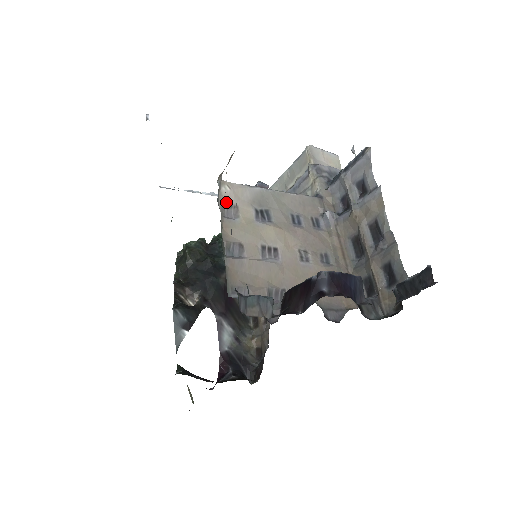
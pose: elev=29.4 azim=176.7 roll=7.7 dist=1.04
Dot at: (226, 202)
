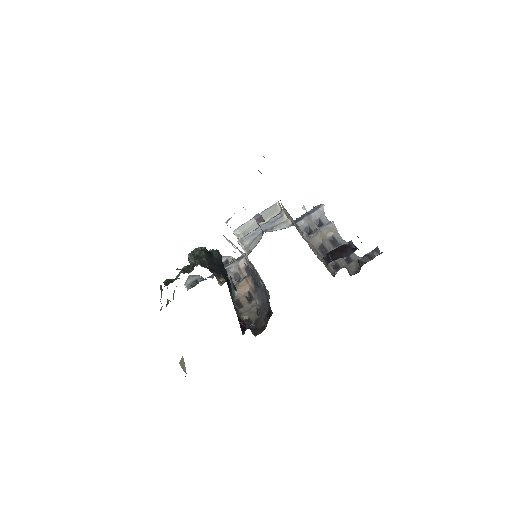
Dot at: (284, 211)
